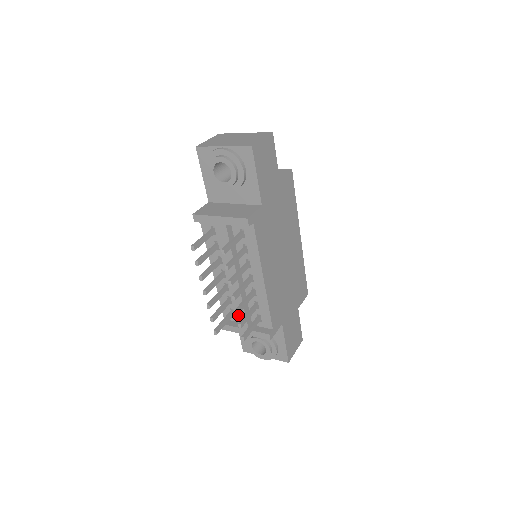
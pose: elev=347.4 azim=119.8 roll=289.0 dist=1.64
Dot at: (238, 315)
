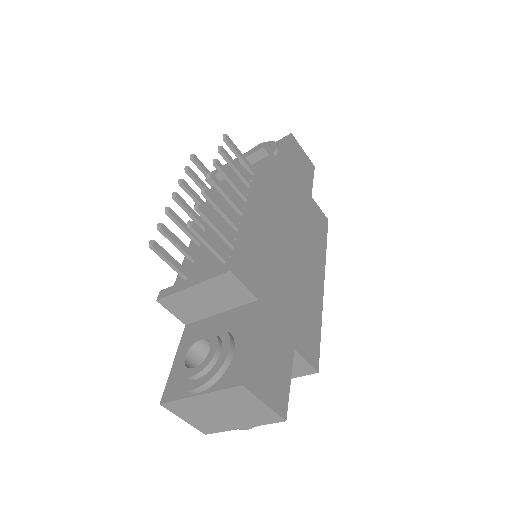
Dot at: (197, 258)
